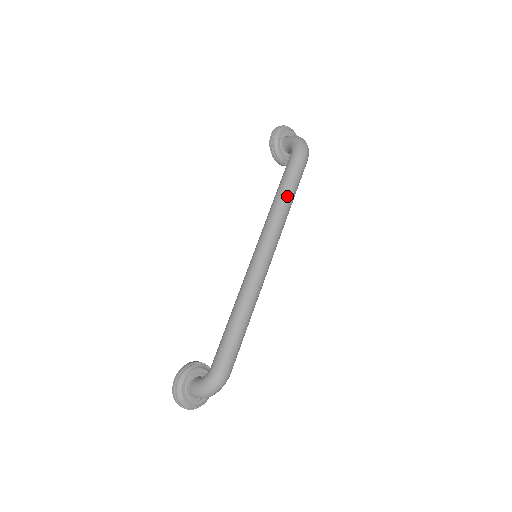
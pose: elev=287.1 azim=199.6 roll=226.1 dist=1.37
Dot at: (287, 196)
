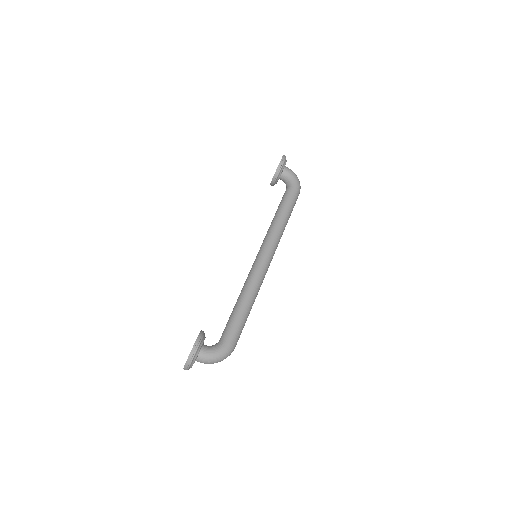
Dot at: occluded
